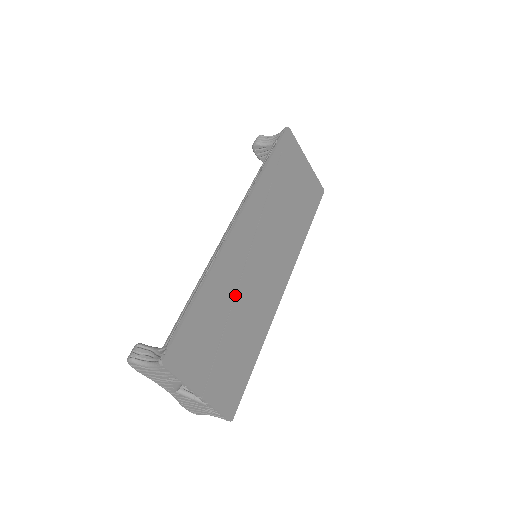
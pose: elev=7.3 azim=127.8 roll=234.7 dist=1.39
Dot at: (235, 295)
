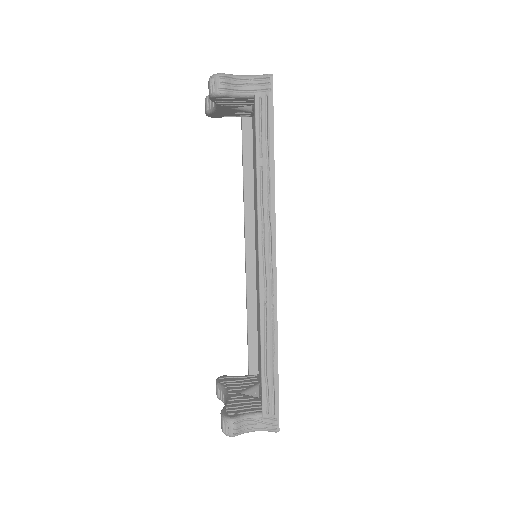
Dot at: occluded
